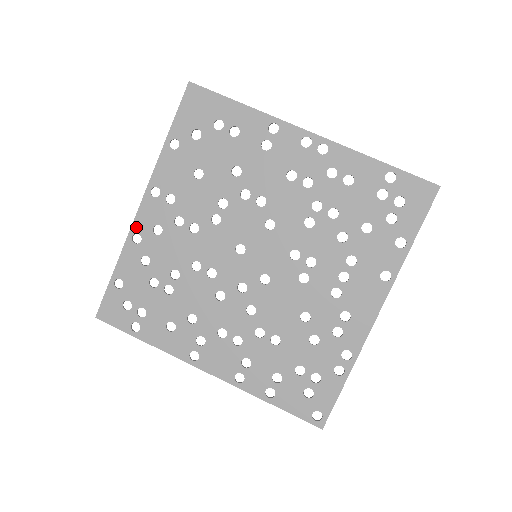
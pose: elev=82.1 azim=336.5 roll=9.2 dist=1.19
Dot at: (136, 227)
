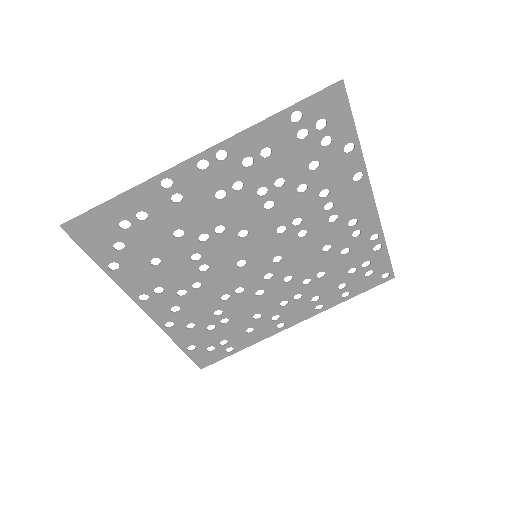
Dot at: (160, 322)
